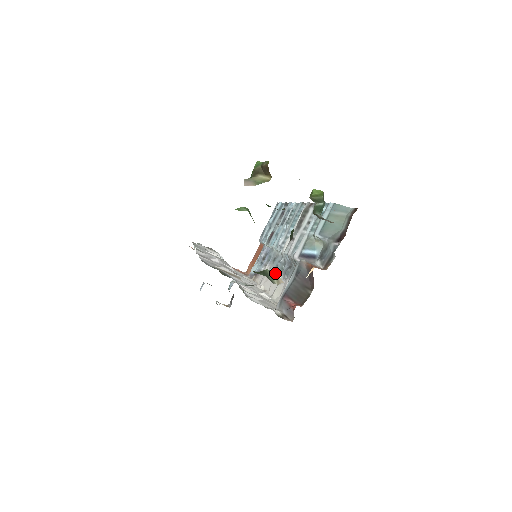
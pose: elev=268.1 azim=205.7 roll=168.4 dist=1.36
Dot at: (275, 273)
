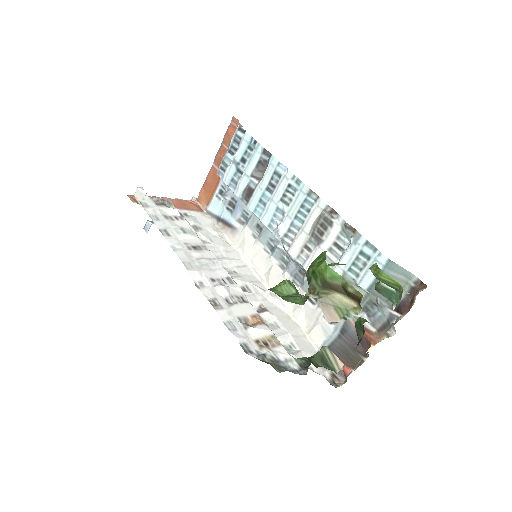
Dot at: (330, 350)
